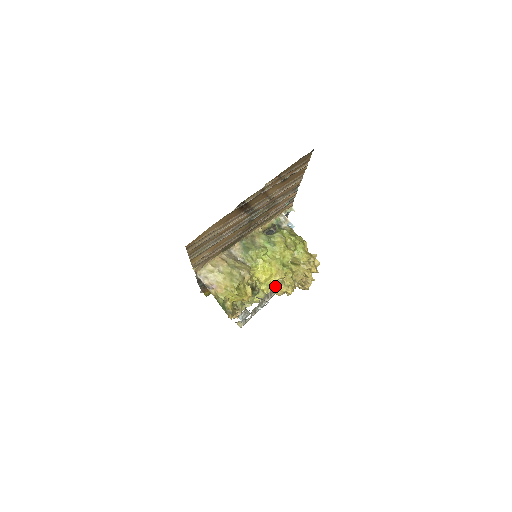
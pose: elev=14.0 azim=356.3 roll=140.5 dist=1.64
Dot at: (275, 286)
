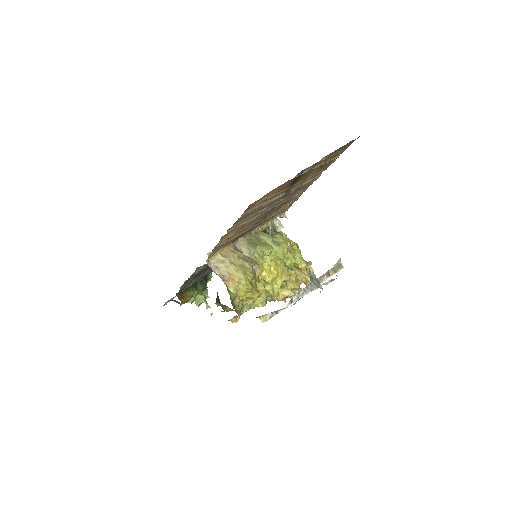
Dot at: occluded
